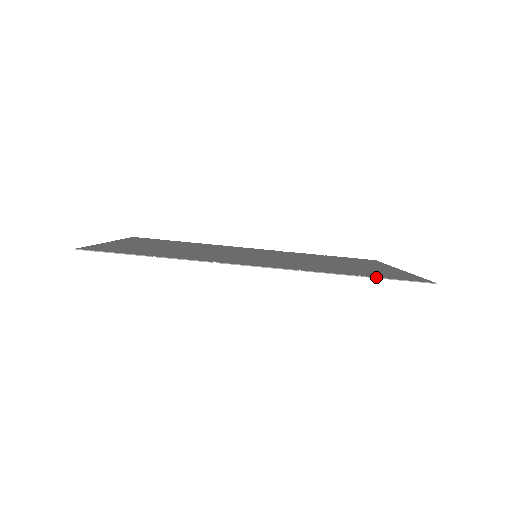
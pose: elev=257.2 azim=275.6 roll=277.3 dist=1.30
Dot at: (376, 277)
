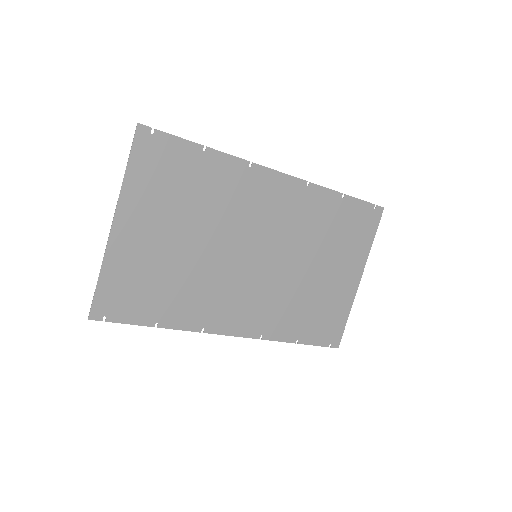
Dot at: occluded
